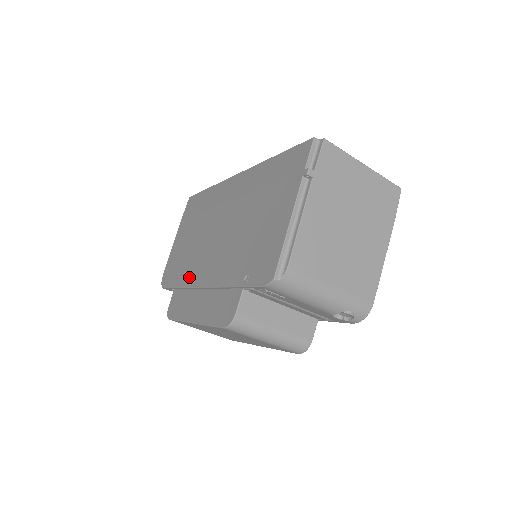
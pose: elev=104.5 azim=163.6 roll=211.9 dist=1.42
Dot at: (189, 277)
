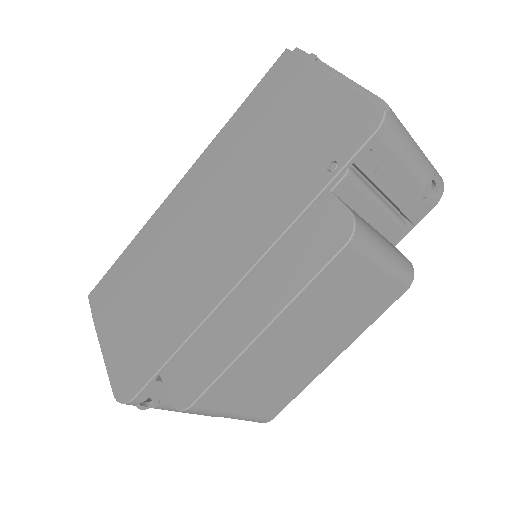
Dot at: (195, 311)
